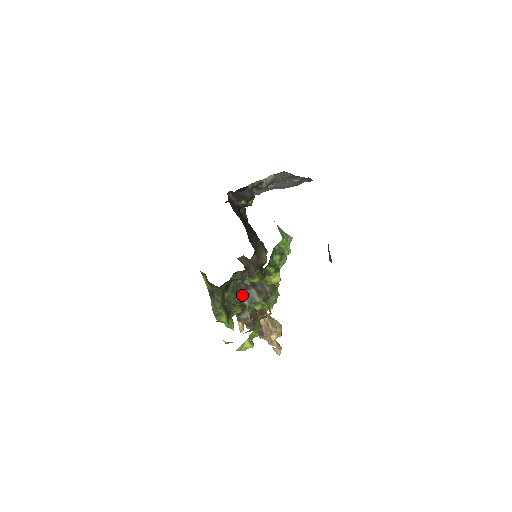
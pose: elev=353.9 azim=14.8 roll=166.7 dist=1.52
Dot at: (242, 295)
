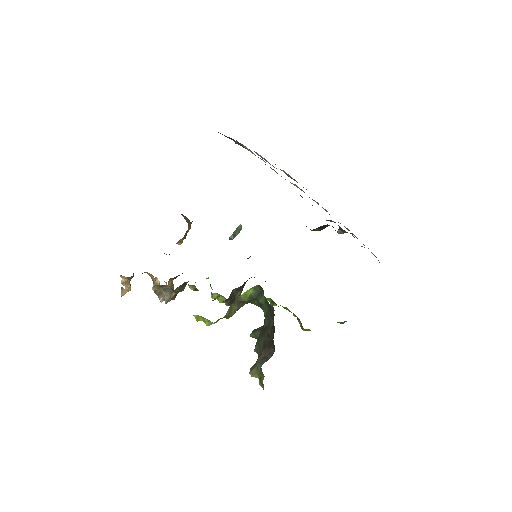
Dot at: (232, 295)
